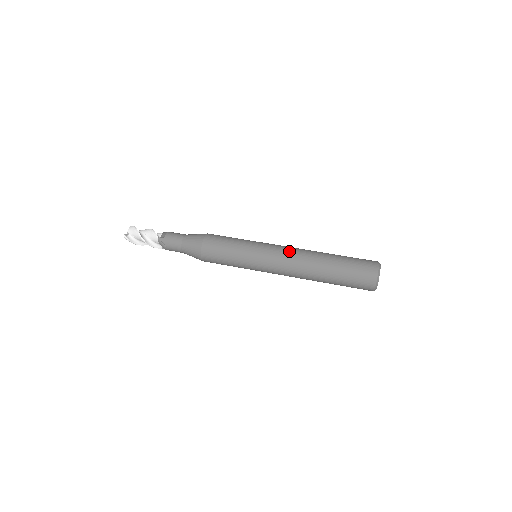
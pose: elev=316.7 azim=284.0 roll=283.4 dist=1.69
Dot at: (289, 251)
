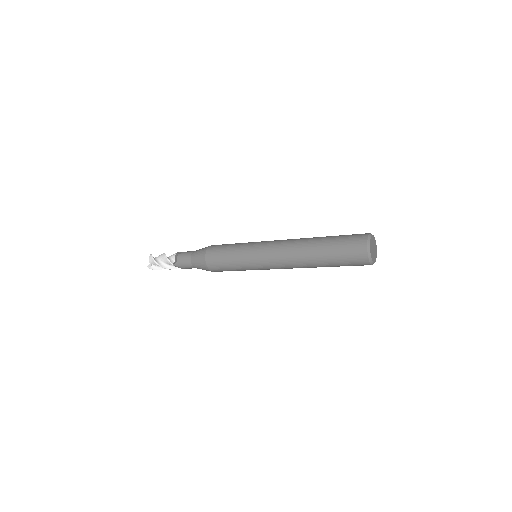
Dot at: occluded
